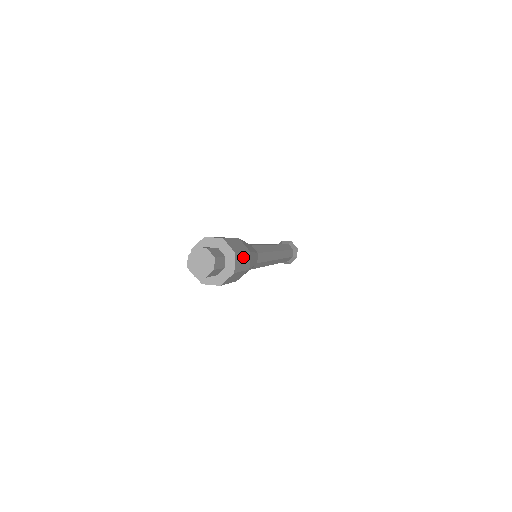
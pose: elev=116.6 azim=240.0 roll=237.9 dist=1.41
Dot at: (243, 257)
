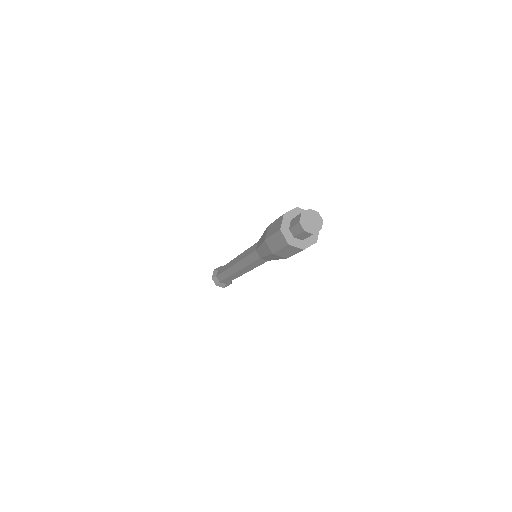
Dot at: occluded
